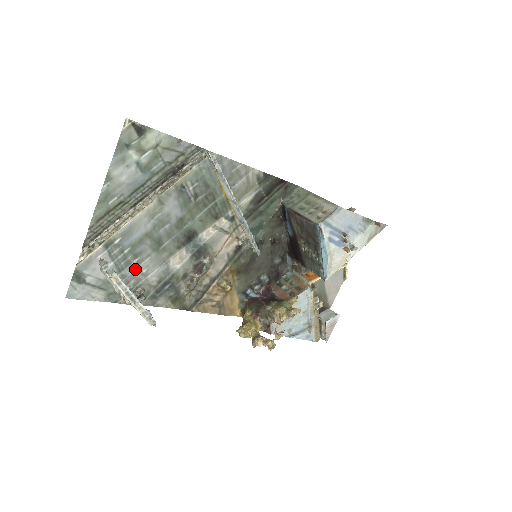
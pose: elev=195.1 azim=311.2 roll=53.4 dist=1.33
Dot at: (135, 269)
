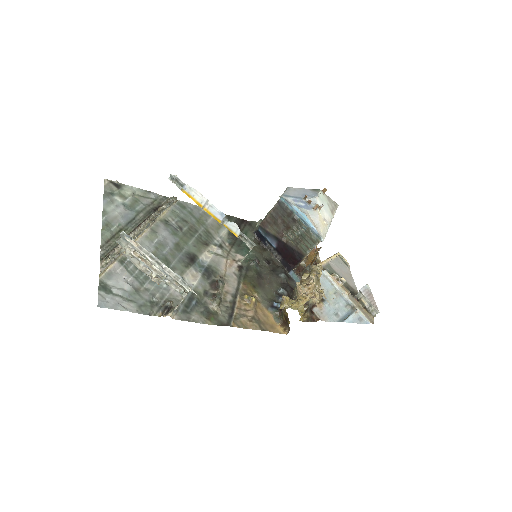
Dot at: (155, 284)
